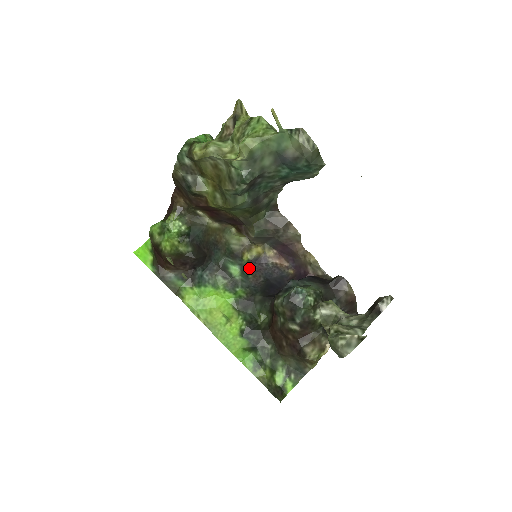
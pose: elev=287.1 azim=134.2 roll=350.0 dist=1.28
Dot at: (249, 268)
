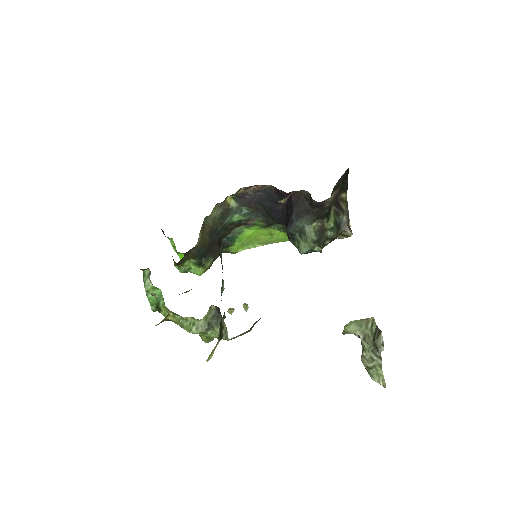
Dot at: (242, 206)
